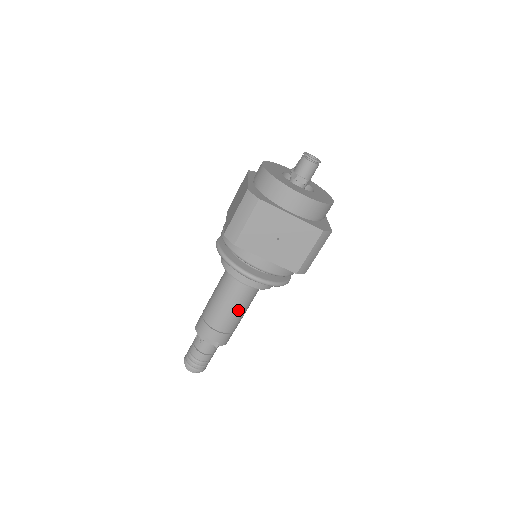
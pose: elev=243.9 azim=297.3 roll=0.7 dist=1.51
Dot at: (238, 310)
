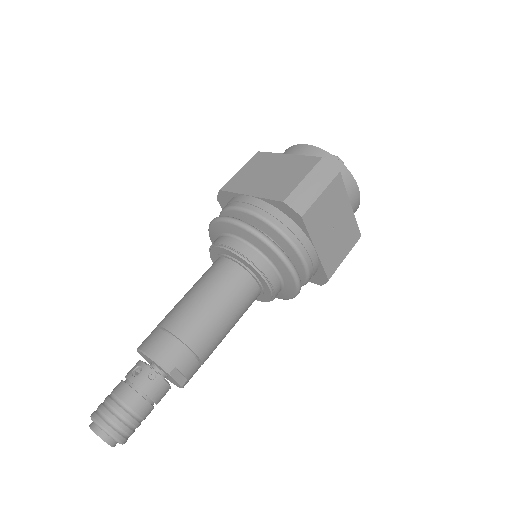
Dot at: (231, 326)
